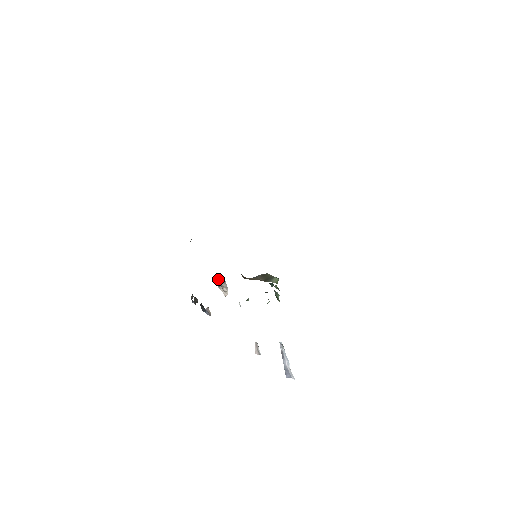
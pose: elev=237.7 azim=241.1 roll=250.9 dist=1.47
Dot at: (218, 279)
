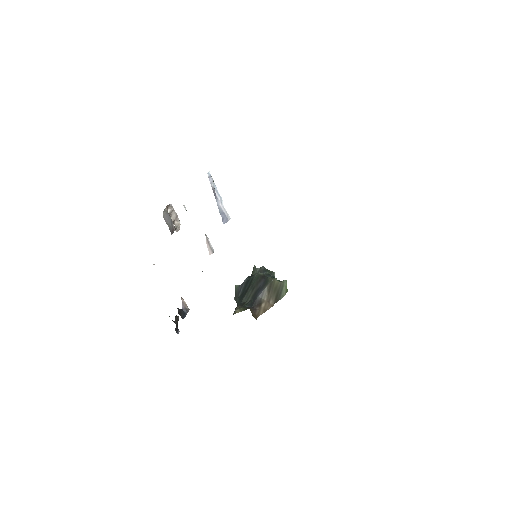
Dot at: (168, 220)
